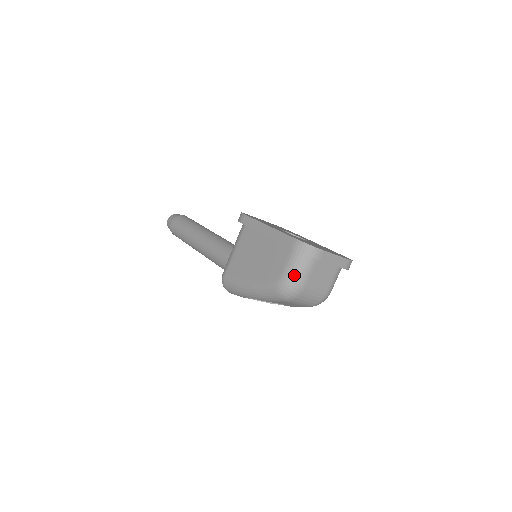
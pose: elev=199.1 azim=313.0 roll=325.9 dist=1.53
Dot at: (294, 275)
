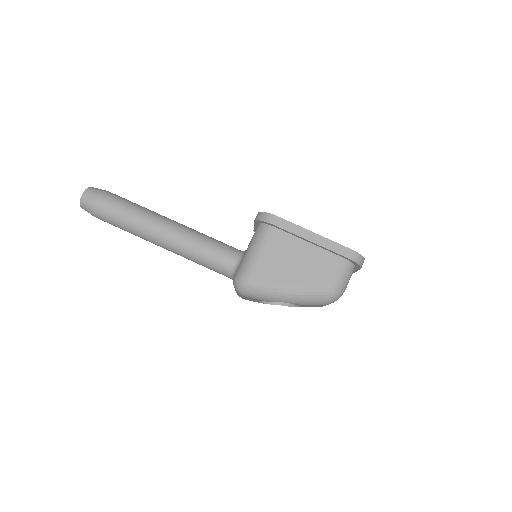
Dot at: (344, 282)
